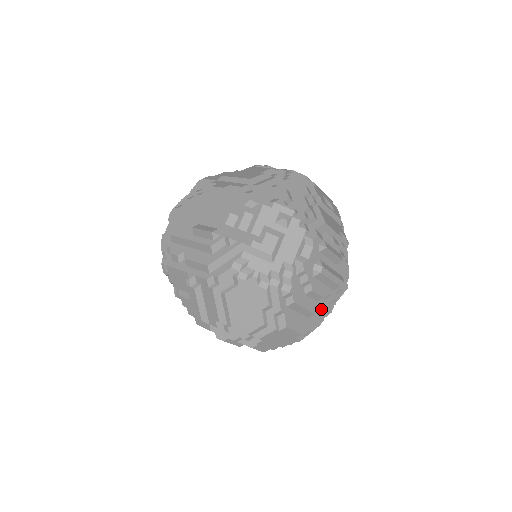
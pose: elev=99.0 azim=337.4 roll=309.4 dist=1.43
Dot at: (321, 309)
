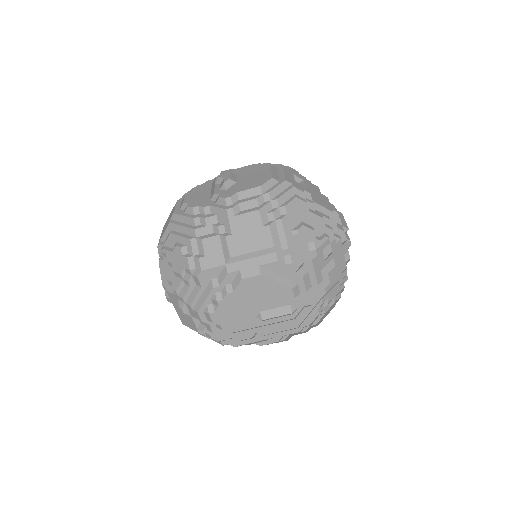
Dot at: occluded
